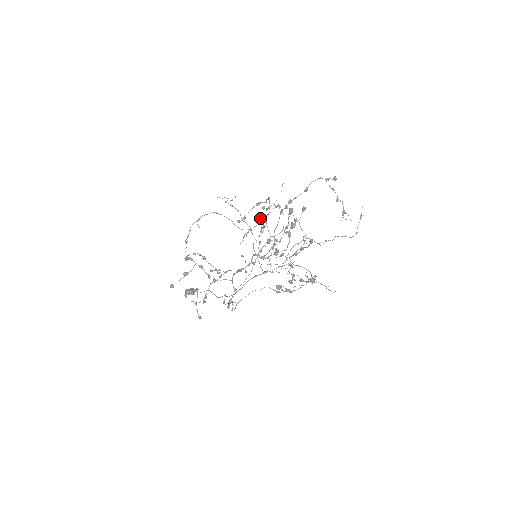
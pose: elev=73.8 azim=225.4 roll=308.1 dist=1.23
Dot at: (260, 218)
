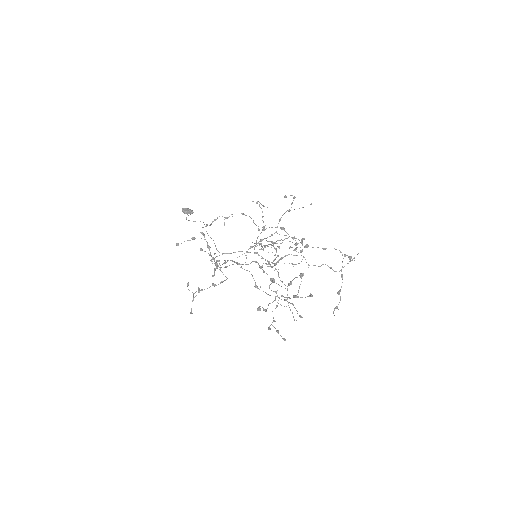
Dot at: occluded
